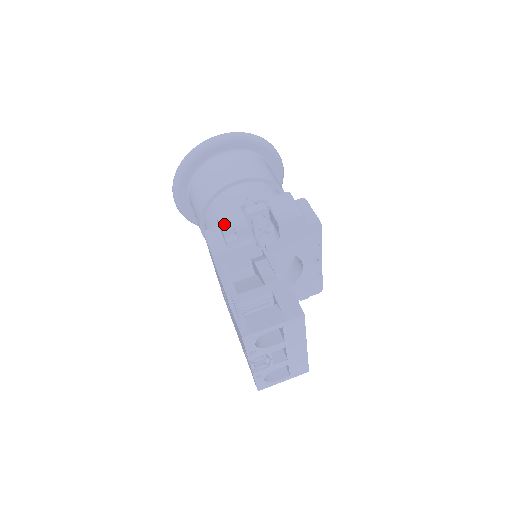
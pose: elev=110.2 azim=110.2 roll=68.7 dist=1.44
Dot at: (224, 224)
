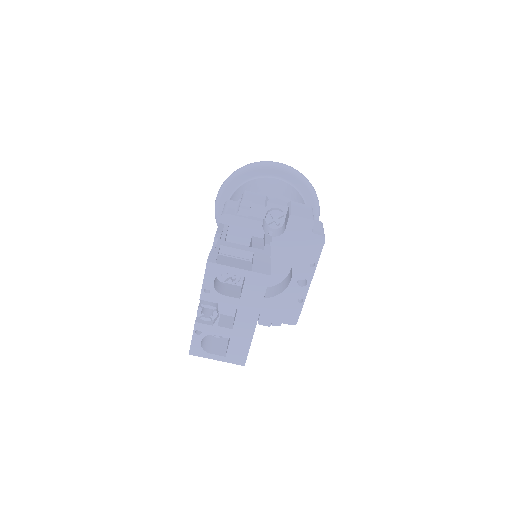
Dot at: (246, 196)
